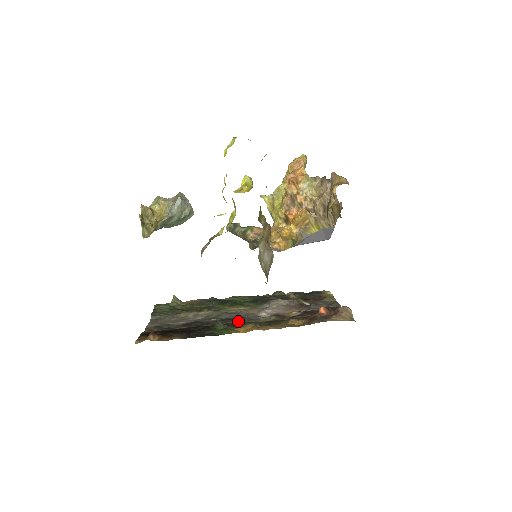
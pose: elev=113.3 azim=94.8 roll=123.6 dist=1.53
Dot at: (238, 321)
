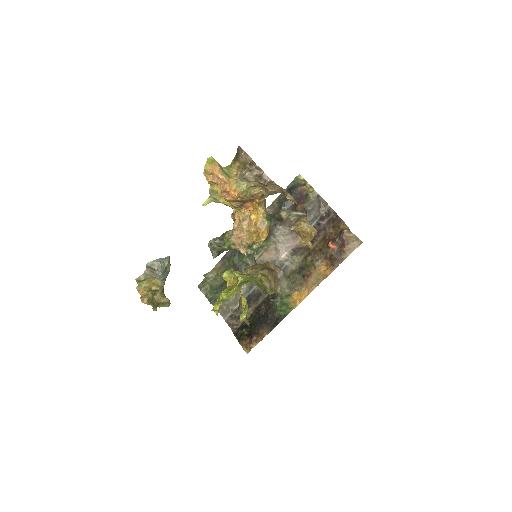
Dot at: occluded
